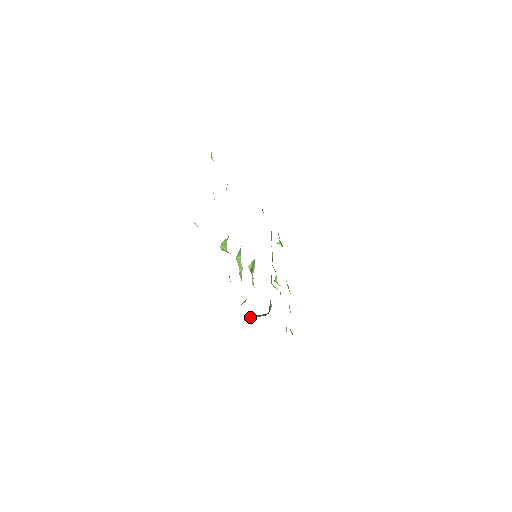
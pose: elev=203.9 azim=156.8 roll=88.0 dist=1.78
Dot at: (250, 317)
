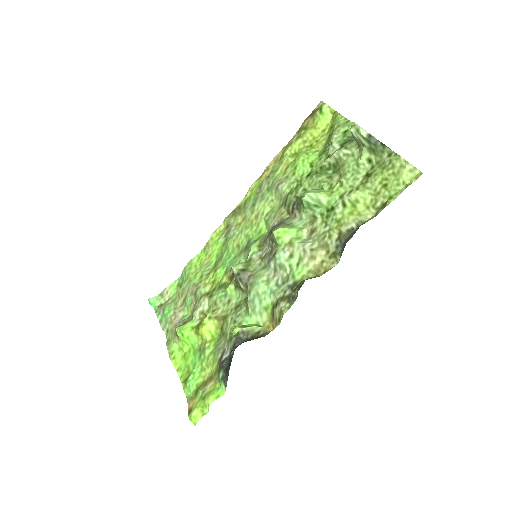
Dot at: (255, 324)
